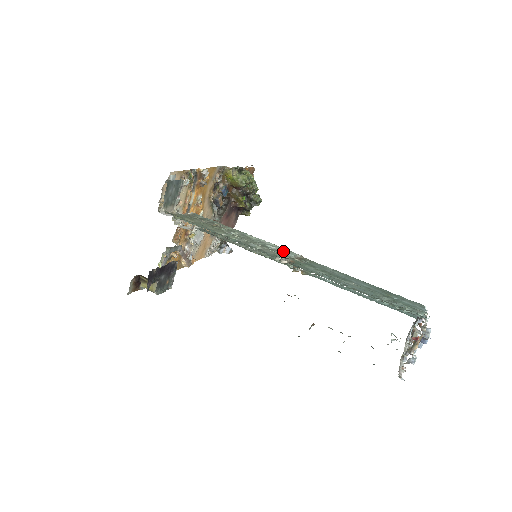
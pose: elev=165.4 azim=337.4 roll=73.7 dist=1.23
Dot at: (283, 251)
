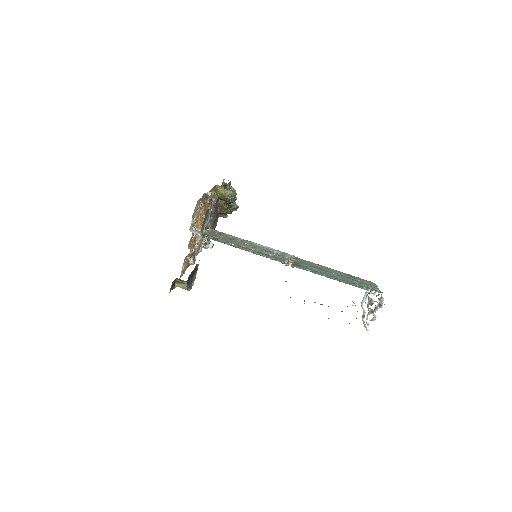
Dot at: (282, 254)
